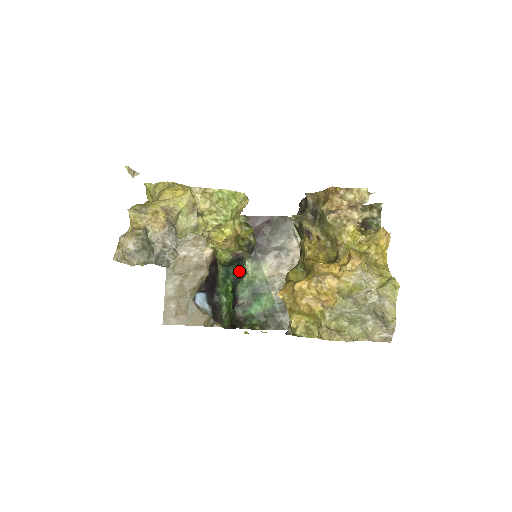
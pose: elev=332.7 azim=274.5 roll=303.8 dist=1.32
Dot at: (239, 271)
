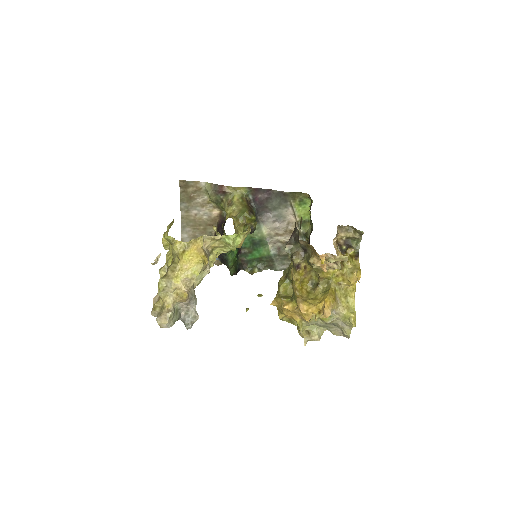
Dot at: occluded
